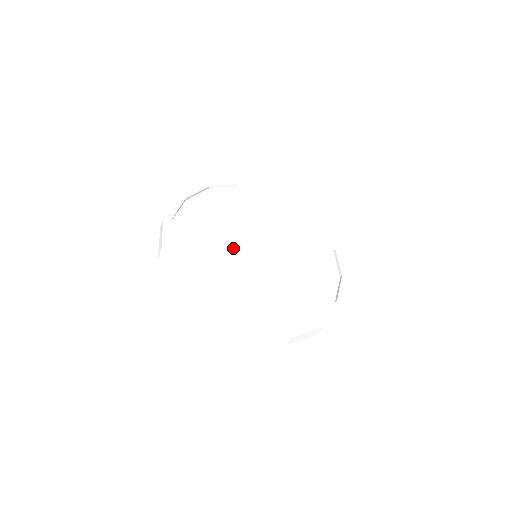
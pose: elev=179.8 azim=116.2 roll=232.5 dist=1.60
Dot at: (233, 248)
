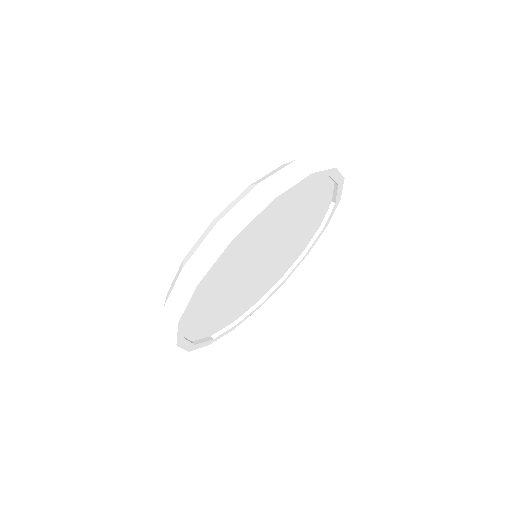
Dot at: (240, 281)
